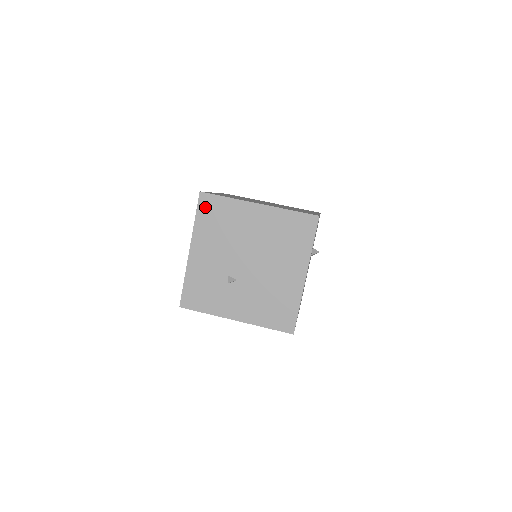
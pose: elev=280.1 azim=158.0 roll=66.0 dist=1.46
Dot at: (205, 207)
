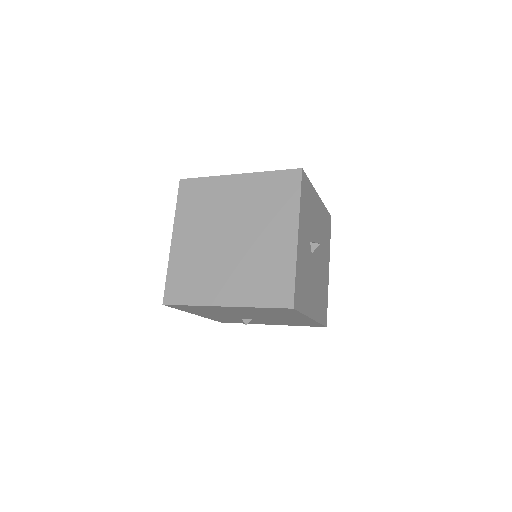
Dot at: (179, 308)
